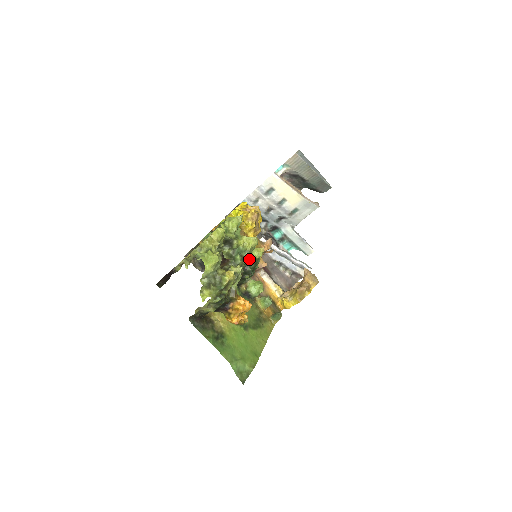
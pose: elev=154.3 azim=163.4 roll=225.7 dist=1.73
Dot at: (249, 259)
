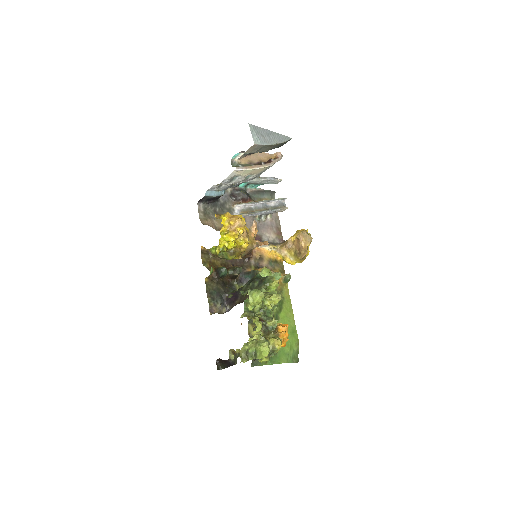
Dot at: occluded
